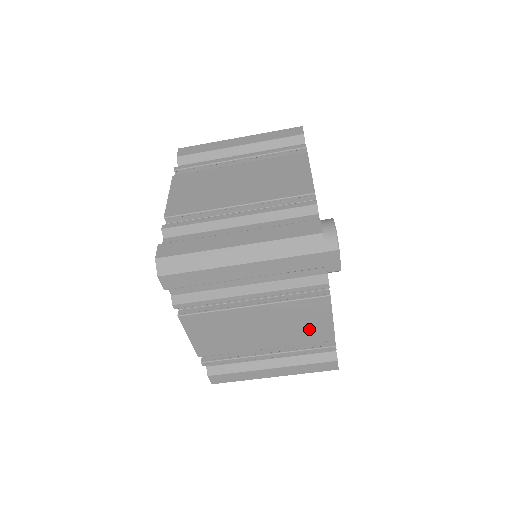
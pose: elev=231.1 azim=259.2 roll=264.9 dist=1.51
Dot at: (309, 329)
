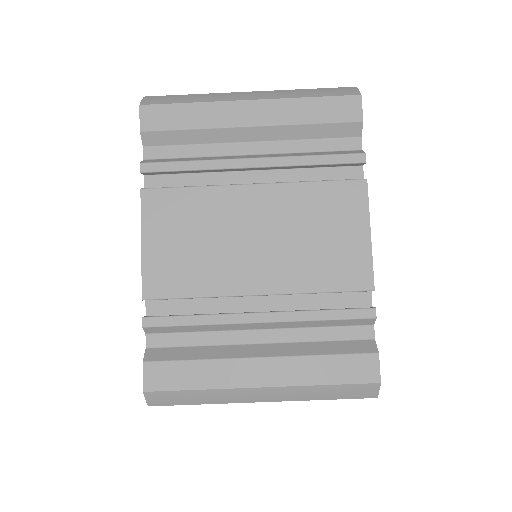
Dot at: (333, 253)
